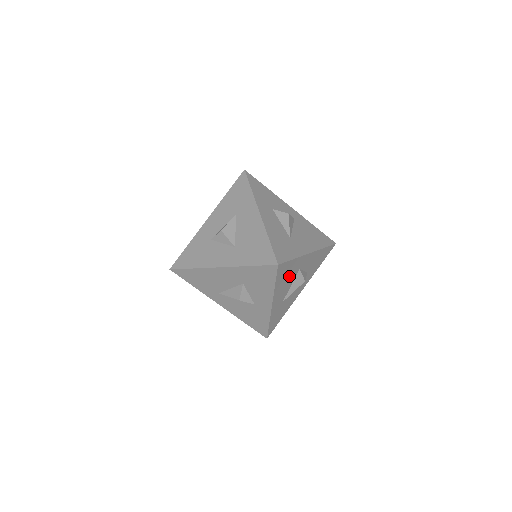
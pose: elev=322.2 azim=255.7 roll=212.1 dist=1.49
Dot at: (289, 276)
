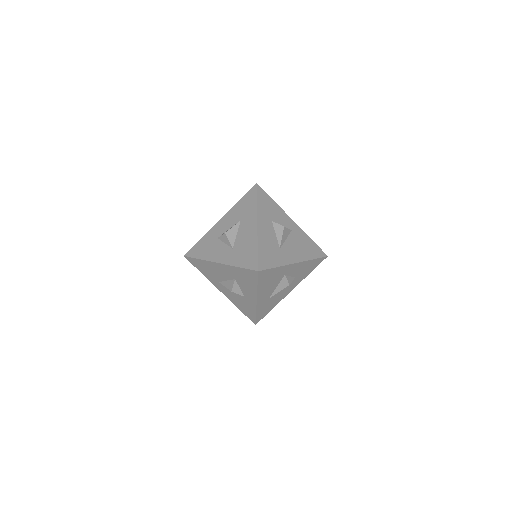
Dot at: (273, 279)
